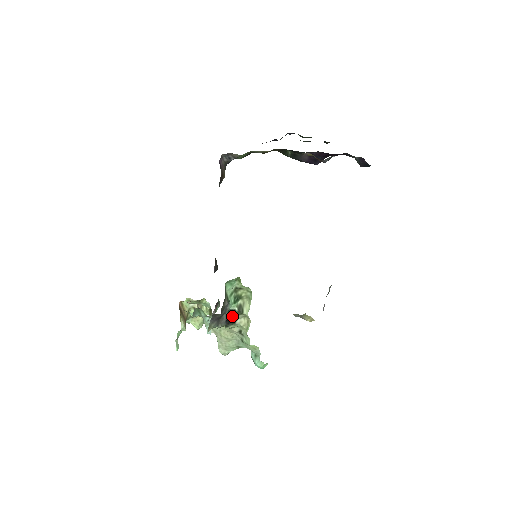
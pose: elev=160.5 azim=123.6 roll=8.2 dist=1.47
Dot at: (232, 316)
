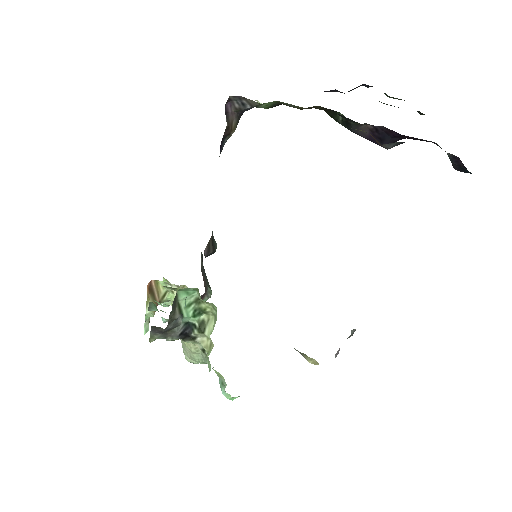
Dot at: (191, 331)
